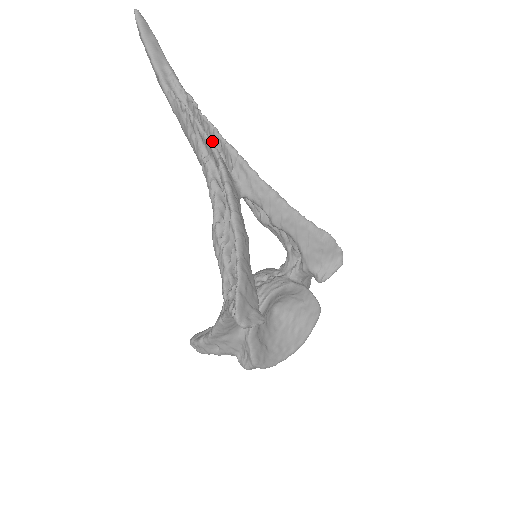
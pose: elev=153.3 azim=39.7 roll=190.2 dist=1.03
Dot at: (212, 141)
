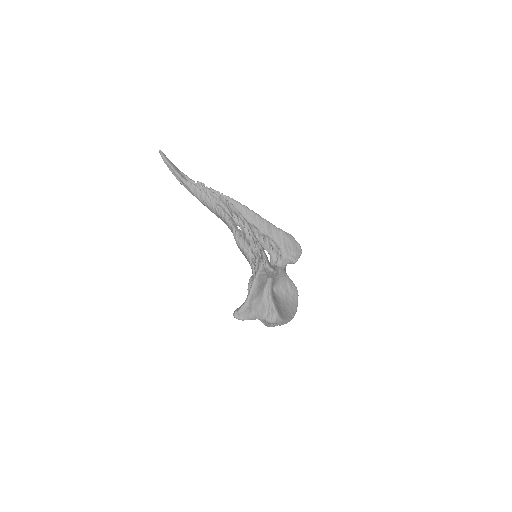
Dot at: (220, 195)
